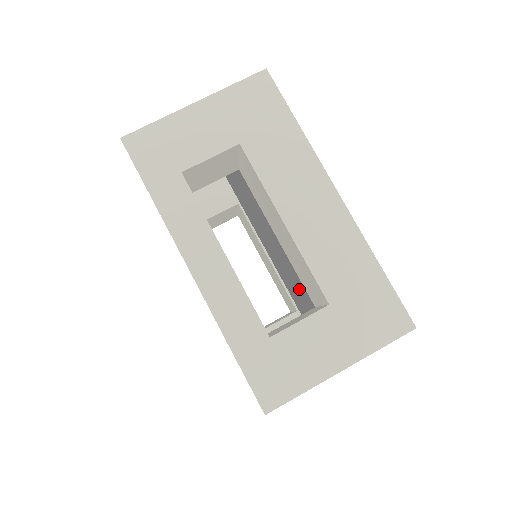
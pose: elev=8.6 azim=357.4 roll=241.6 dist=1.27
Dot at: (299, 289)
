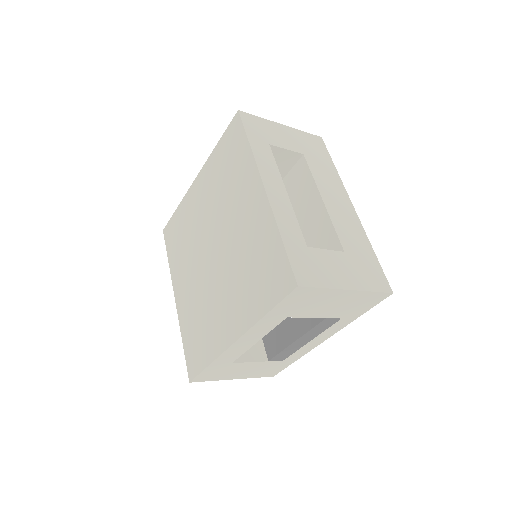
Dot at: occluded
